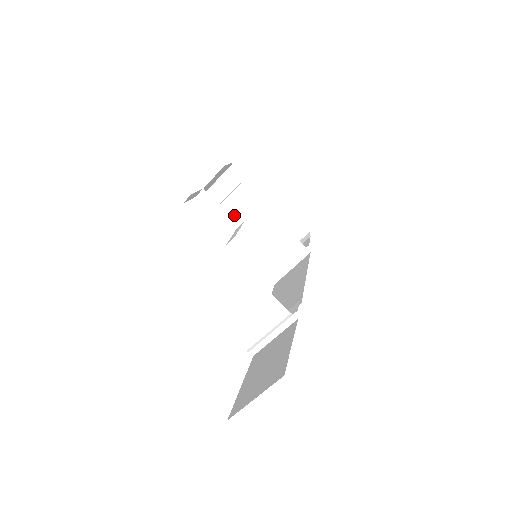
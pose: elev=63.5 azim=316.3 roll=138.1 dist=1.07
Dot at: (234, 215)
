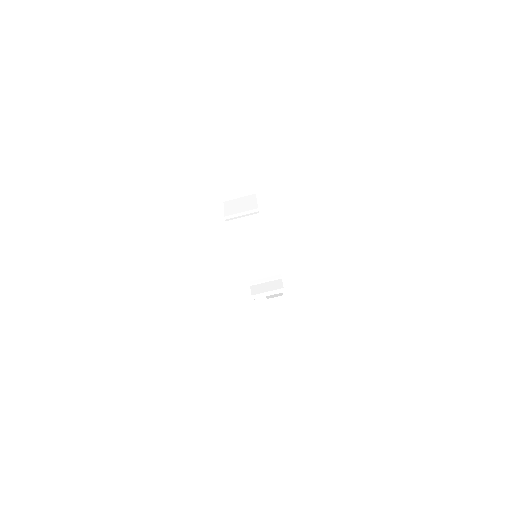
Dot at: occluded
